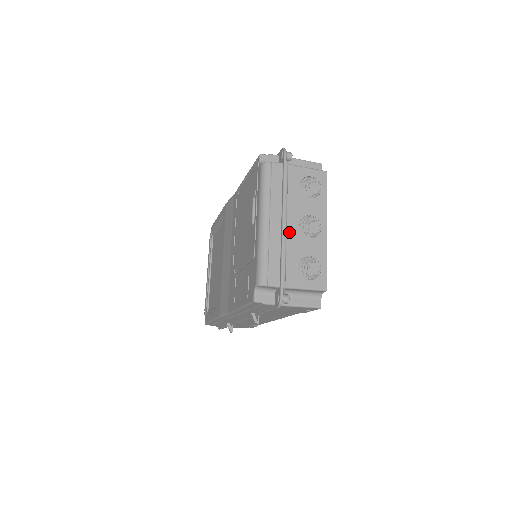
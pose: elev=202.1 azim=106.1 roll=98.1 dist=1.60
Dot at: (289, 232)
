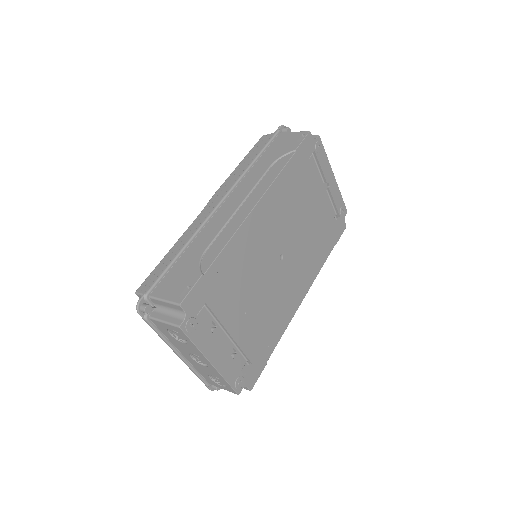
Dot at: (188, 359)
